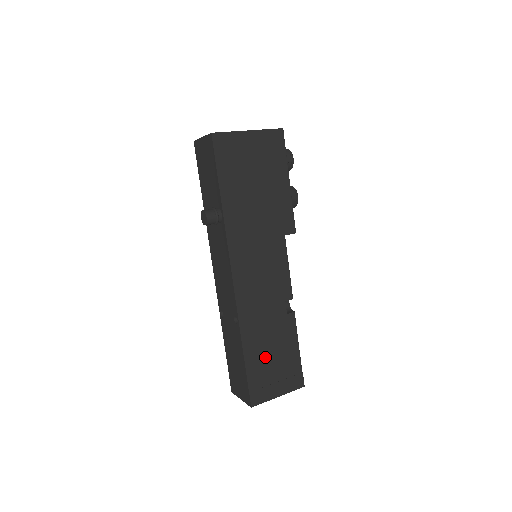
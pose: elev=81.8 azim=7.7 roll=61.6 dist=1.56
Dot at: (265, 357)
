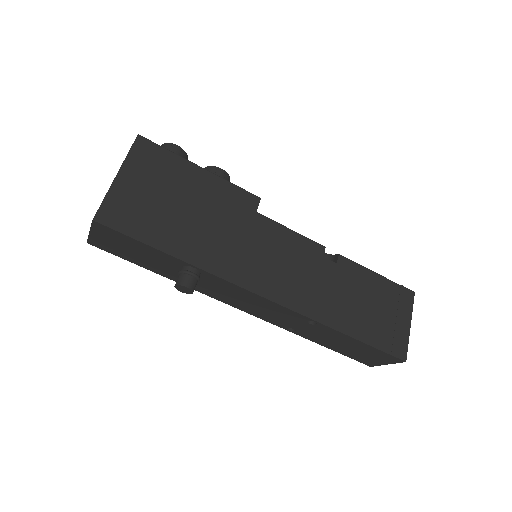
Dot at: (366, 315)
